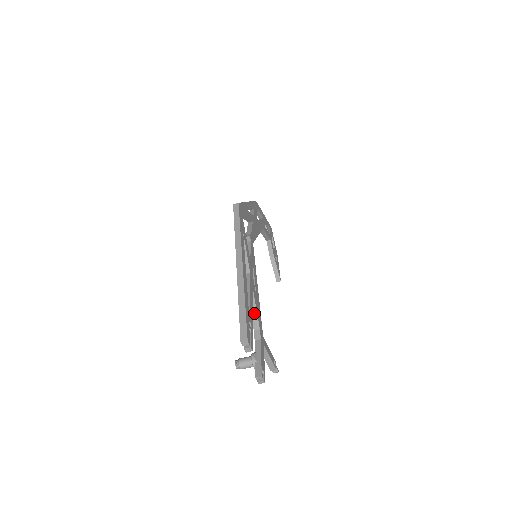
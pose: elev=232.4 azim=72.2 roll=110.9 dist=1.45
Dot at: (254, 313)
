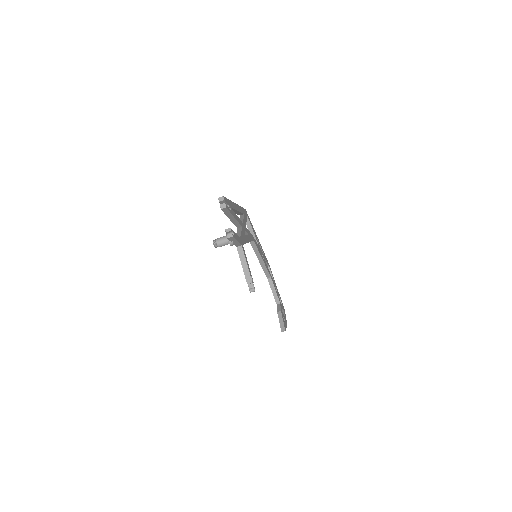
Dot at: (239, 233)
